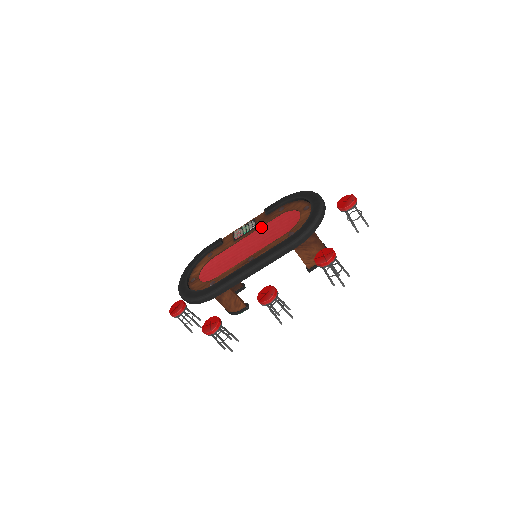
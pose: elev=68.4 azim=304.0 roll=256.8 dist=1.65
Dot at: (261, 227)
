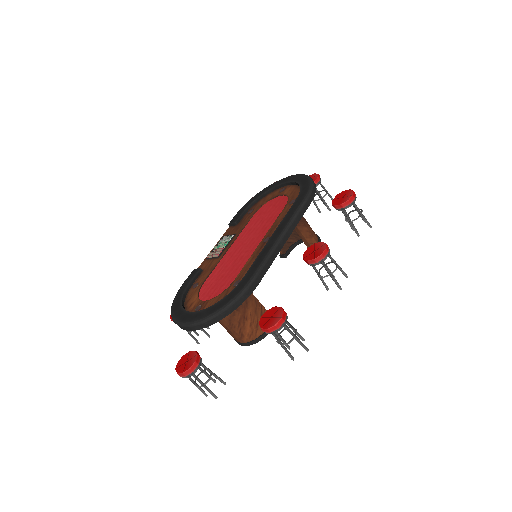
Dot at: (242, 231)
